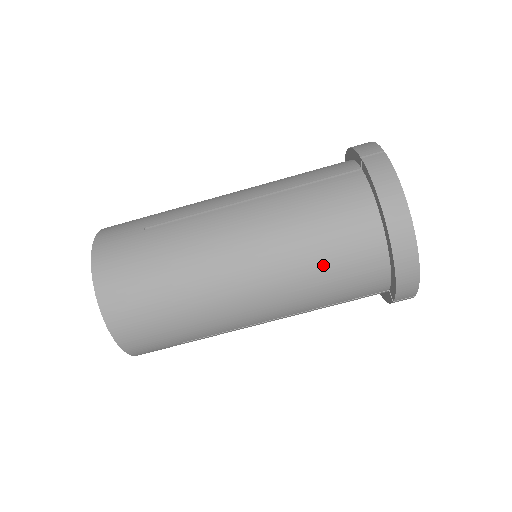
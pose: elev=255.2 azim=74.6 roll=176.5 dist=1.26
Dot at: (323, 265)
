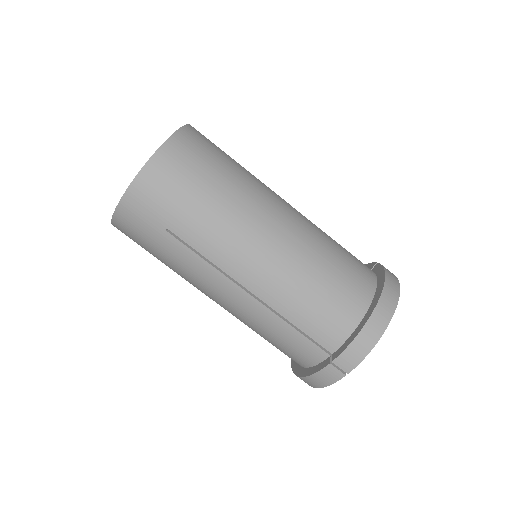
Dot at: (324, 276)
